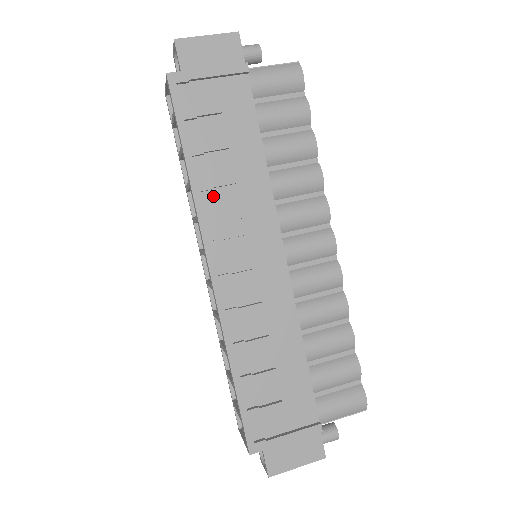
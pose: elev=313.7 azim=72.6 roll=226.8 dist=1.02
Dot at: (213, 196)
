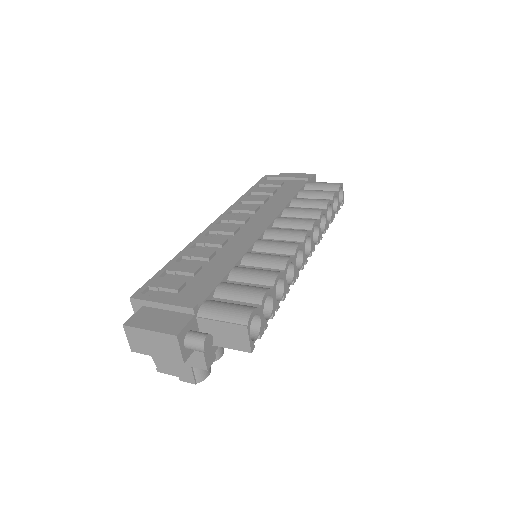
Dot at: occluded
